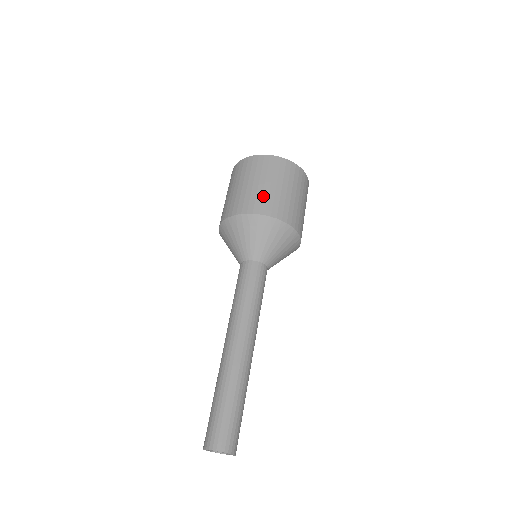
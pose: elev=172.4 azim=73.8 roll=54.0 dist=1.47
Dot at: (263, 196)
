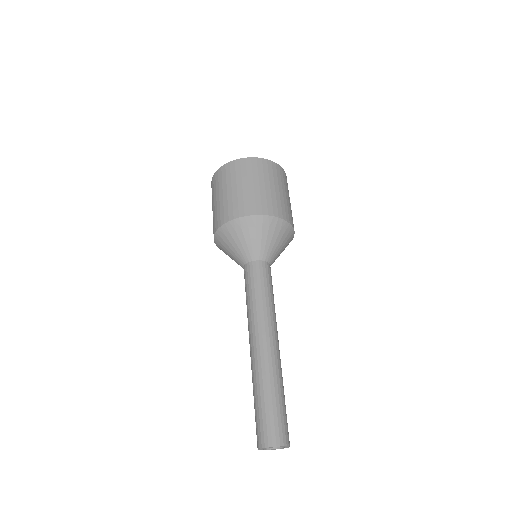
Dot at: (224, 206)
